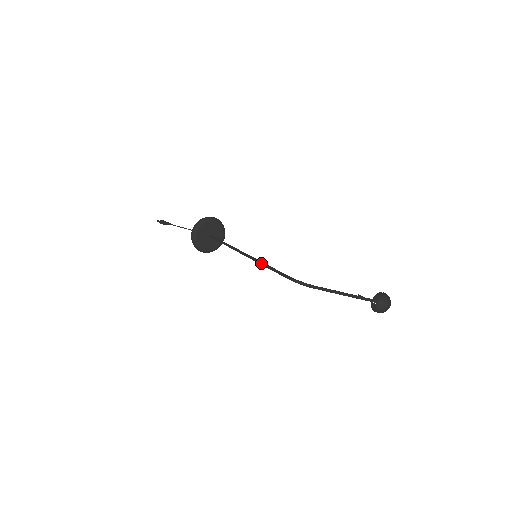
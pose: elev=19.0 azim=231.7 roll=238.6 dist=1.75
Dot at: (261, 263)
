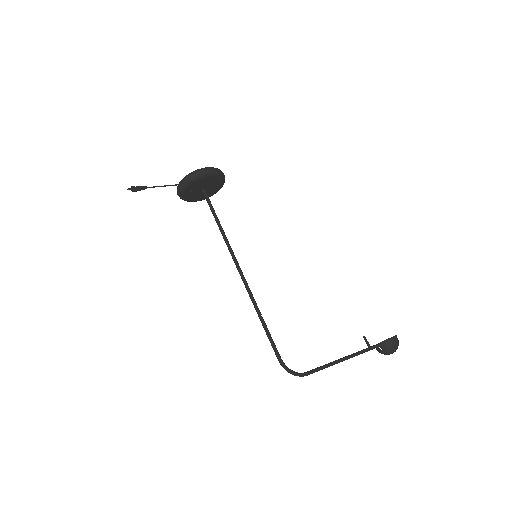
Dot at: (255, 307)
